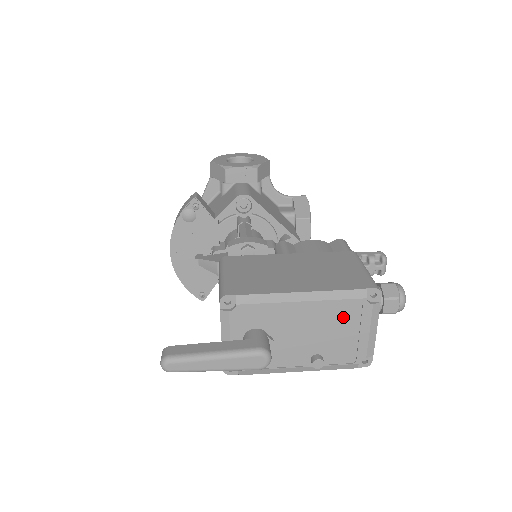
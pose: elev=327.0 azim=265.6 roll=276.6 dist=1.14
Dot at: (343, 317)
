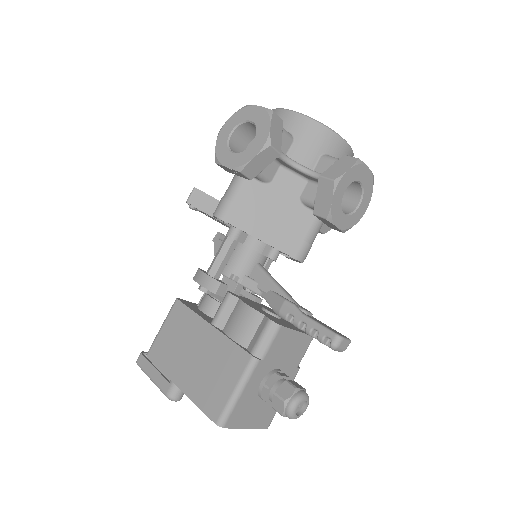
Dot at: occluded
